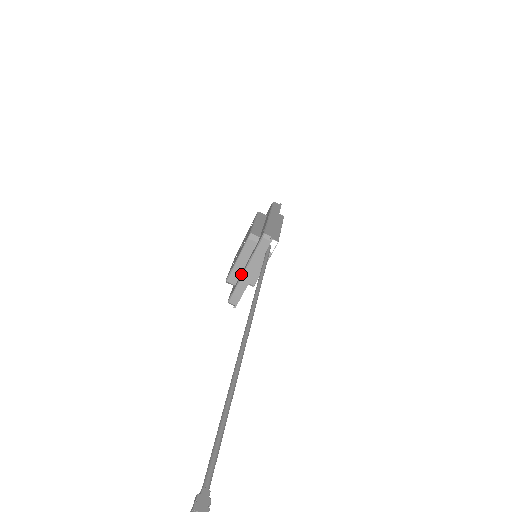
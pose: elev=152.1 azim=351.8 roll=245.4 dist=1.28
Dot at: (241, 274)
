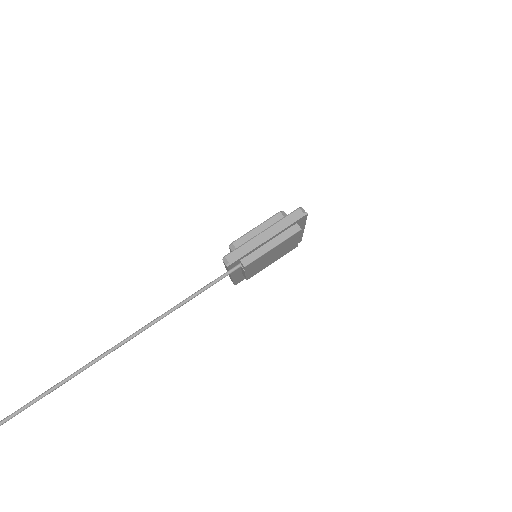
Dot at: occluded
